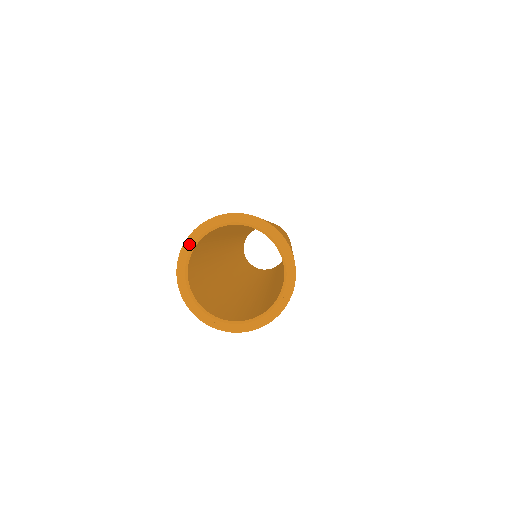
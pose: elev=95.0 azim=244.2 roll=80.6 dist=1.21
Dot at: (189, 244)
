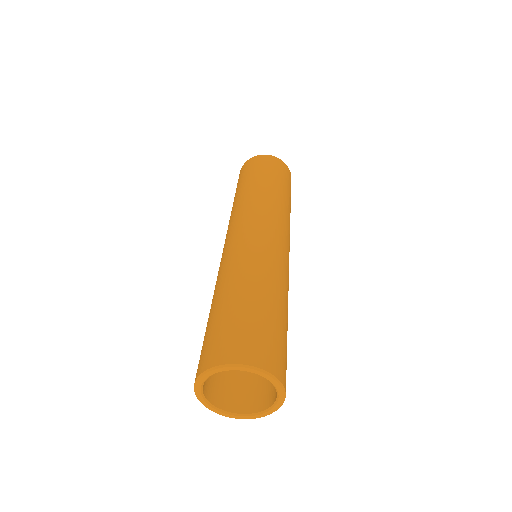
Dot at: (206, 376)
